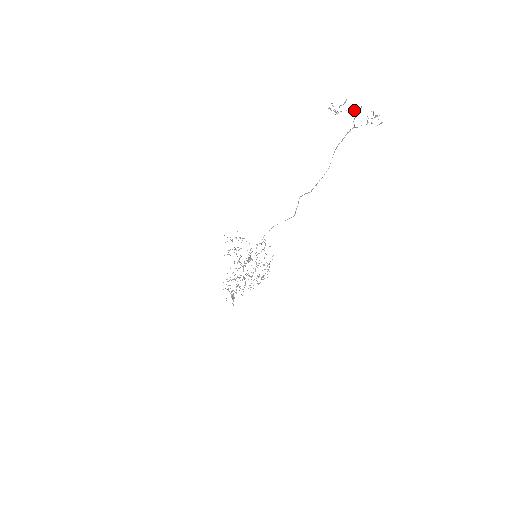
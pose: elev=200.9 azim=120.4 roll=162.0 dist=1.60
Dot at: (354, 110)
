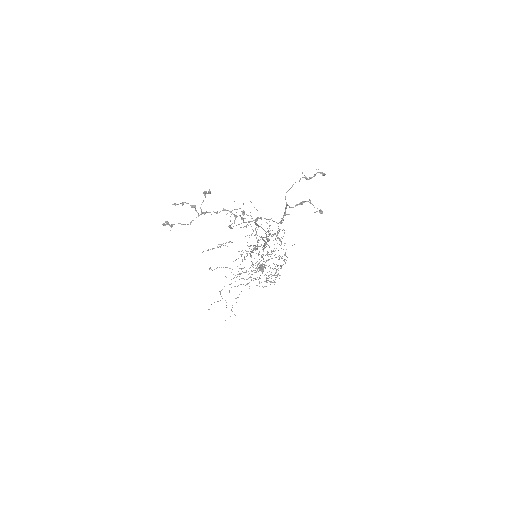
Dot at: (230, 212)
